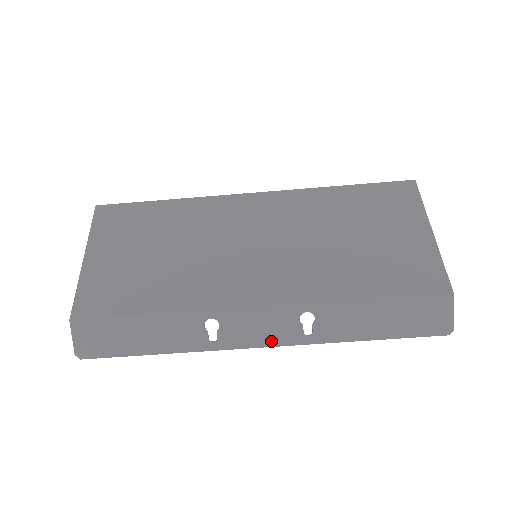
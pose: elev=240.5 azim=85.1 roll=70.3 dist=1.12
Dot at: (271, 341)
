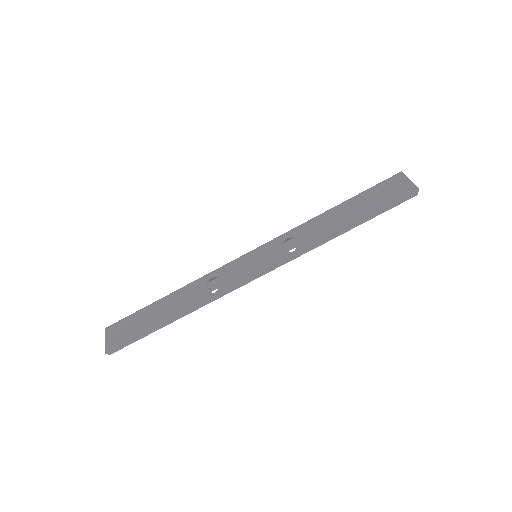
Dot at: (263, 270)
